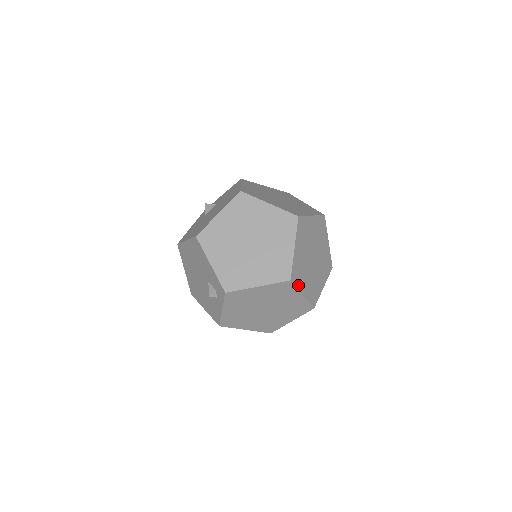
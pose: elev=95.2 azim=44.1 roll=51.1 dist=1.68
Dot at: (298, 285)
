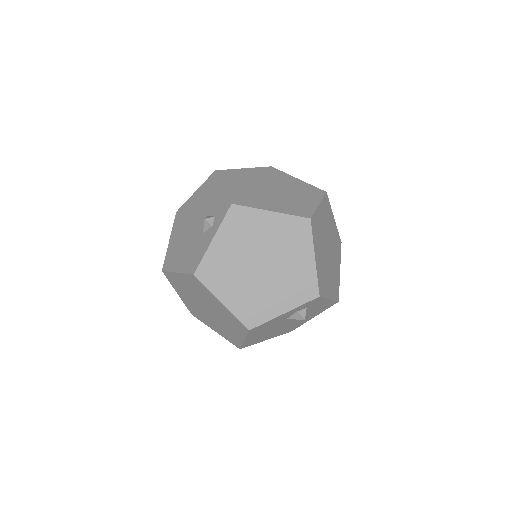
Dot at: (314, 239)
